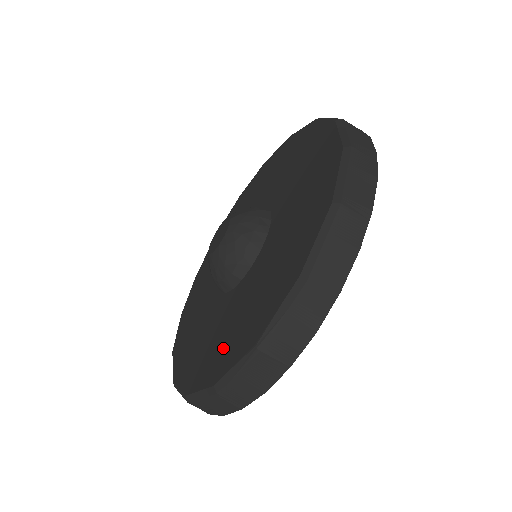
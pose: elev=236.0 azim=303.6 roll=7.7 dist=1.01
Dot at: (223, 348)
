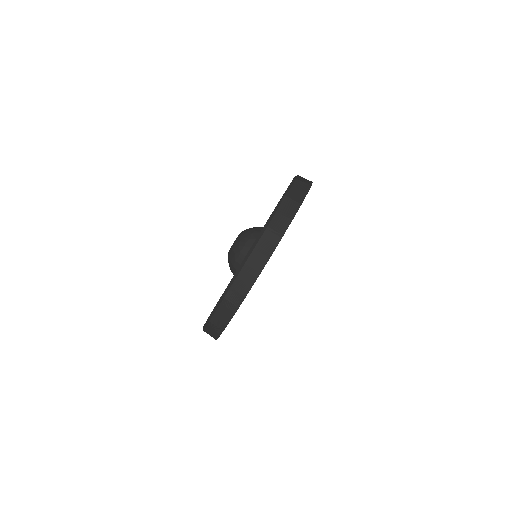
Dot at: occluded
